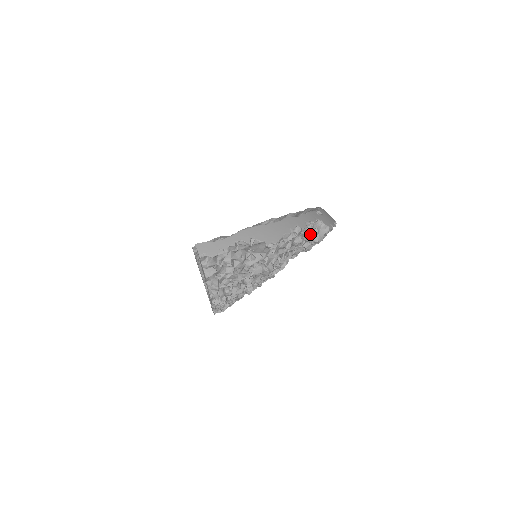
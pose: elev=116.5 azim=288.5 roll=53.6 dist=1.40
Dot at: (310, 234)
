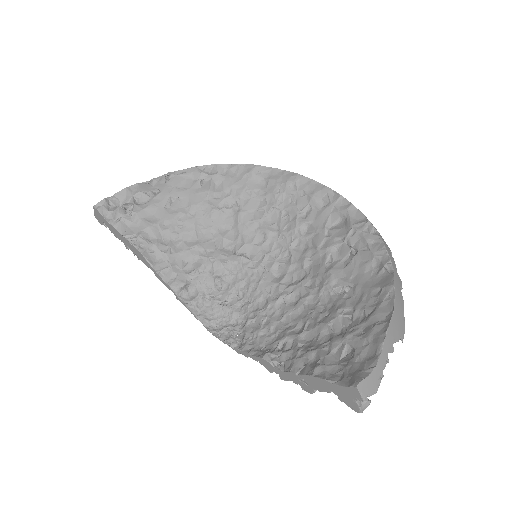
Dot at: occluded
